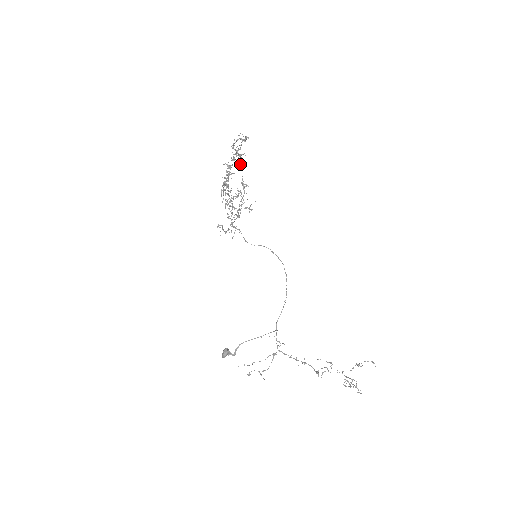
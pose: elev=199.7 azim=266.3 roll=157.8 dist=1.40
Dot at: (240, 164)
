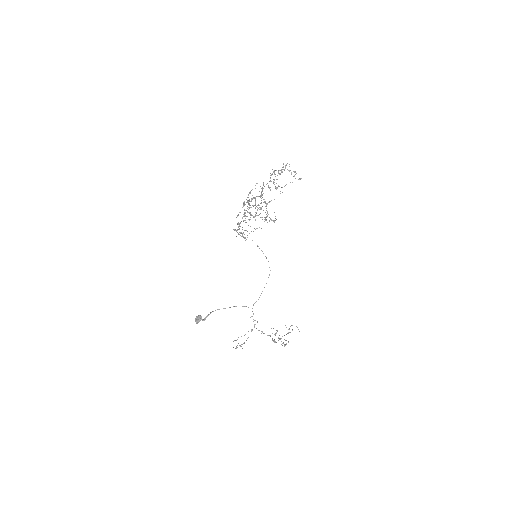
Dot at: (282, 192)
